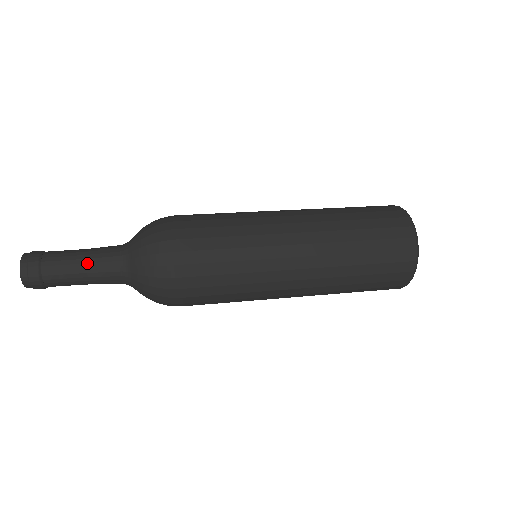
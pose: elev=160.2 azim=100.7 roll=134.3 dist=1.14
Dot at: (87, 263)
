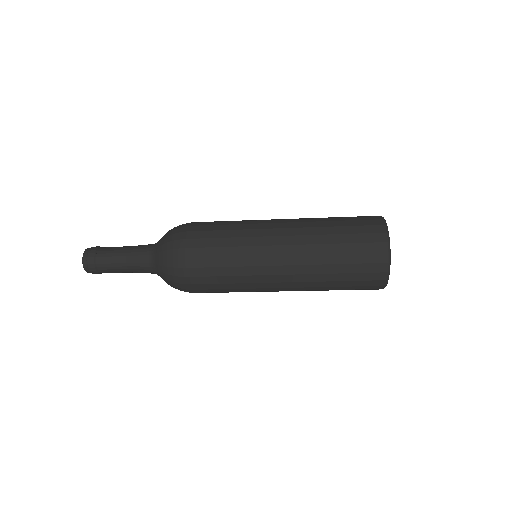
Dot at: occluded
